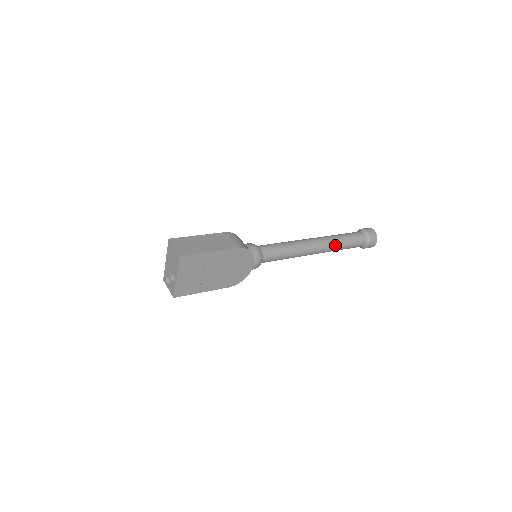
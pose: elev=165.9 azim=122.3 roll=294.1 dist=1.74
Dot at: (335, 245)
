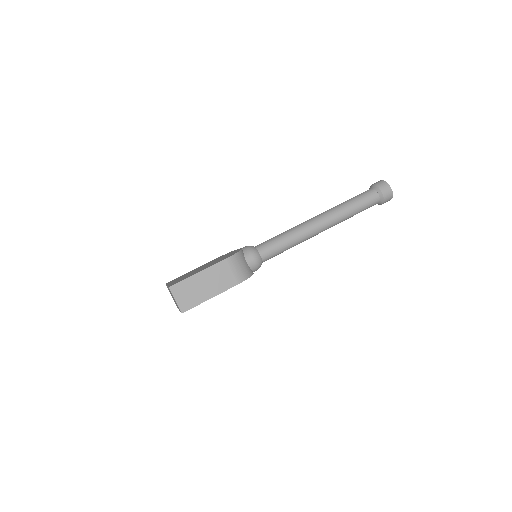
Dot at: (342, 221)
